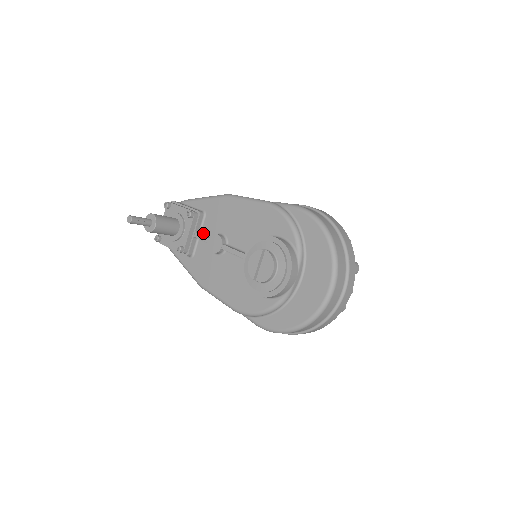
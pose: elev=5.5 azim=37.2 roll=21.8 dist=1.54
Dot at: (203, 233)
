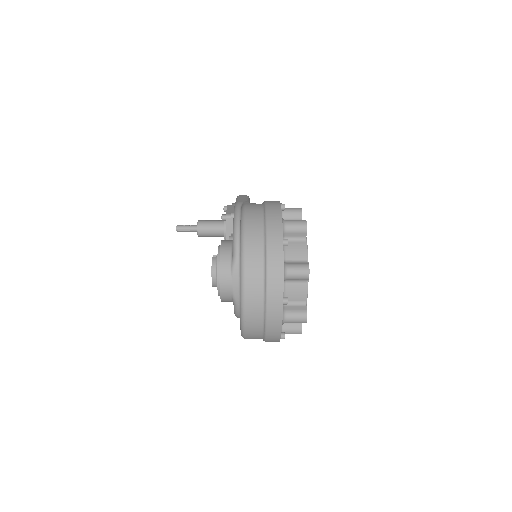
Dot at: occluded
